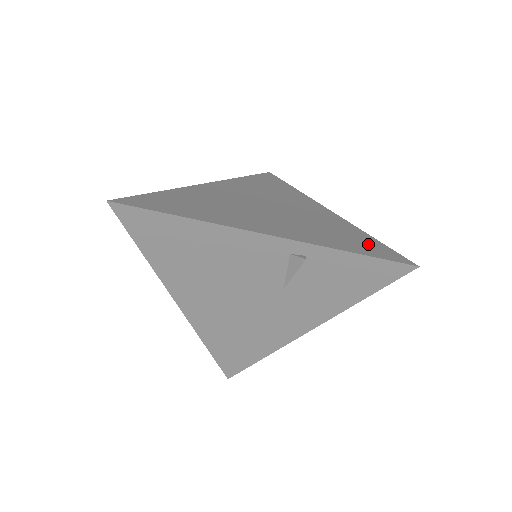
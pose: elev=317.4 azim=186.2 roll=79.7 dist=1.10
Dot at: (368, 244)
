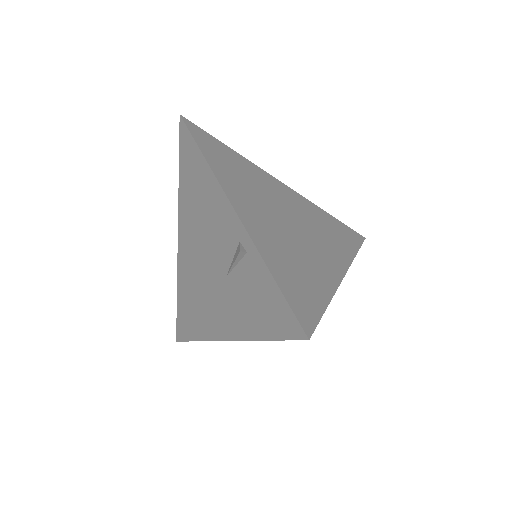
Dot at: (306, 296)
